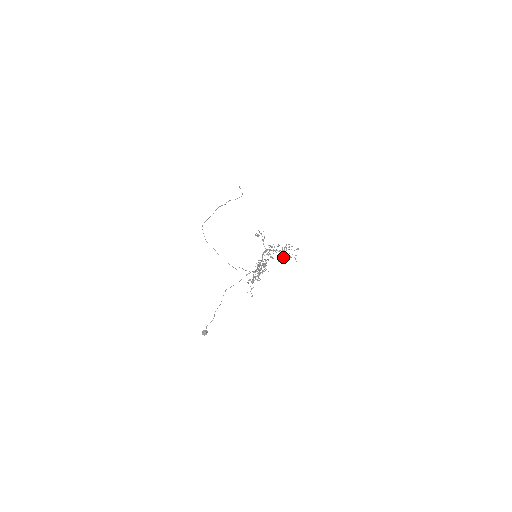
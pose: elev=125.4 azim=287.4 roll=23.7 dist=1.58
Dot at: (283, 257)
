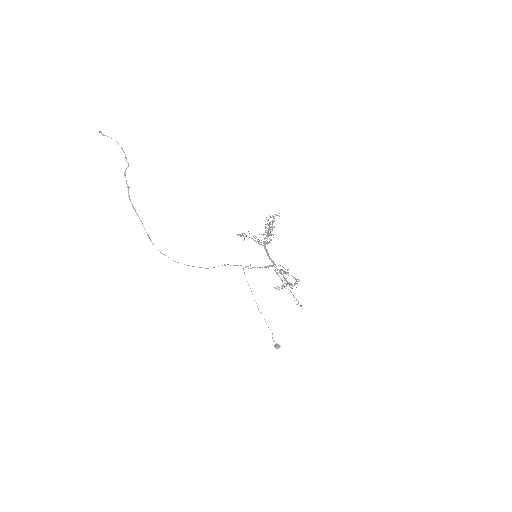
Dot at: (265, 228)
